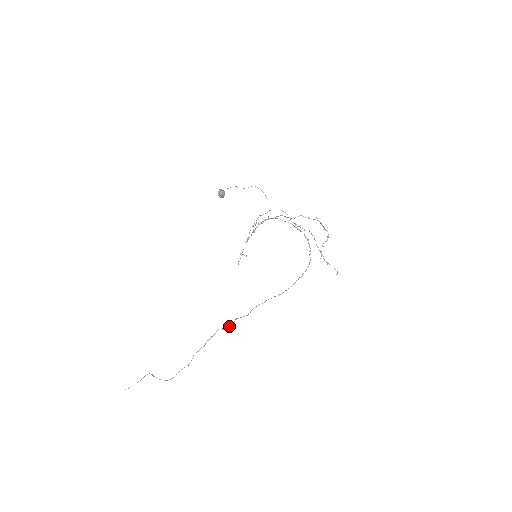
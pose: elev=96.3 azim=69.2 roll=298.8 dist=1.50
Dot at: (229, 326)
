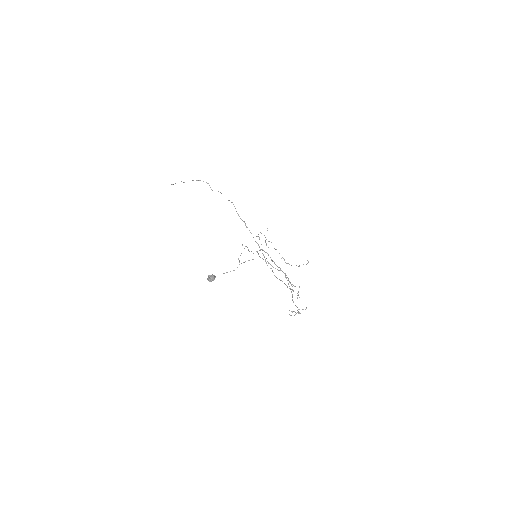
Dot at: (243, 221)
